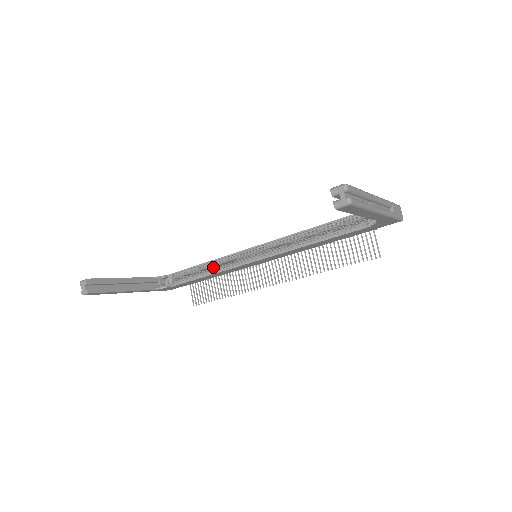
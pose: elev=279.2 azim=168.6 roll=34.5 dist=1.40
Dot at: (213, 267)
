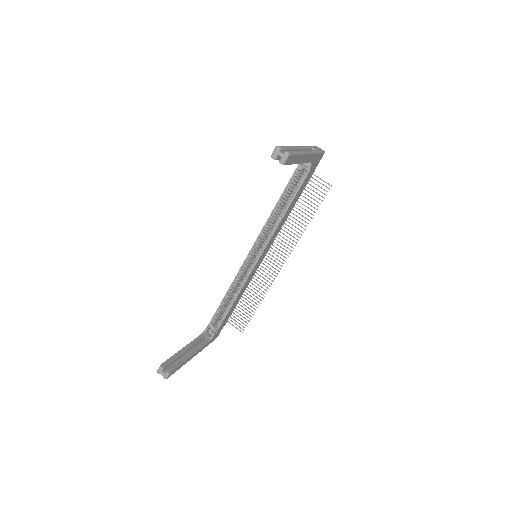
Dot at: (234, 292)
